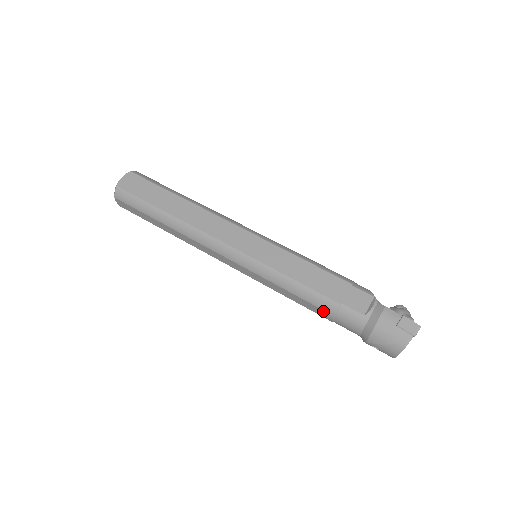
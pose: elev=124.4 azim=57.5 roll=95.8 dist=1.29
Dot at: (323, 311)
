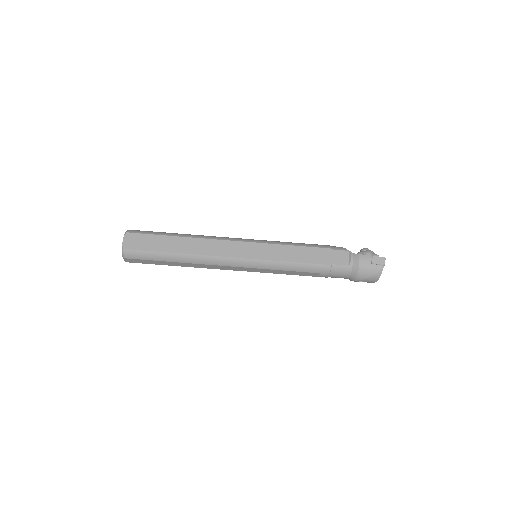
Dot at: (321, 274)
